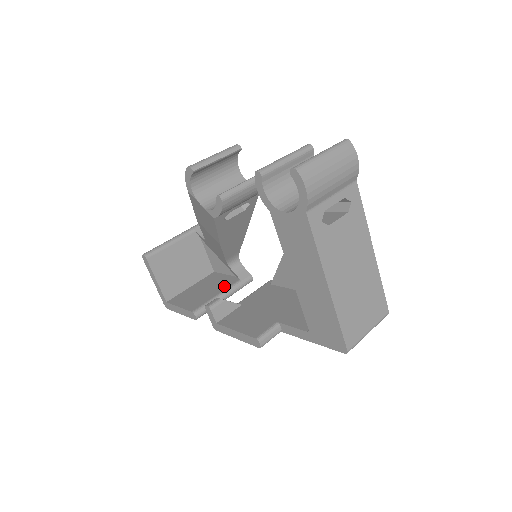
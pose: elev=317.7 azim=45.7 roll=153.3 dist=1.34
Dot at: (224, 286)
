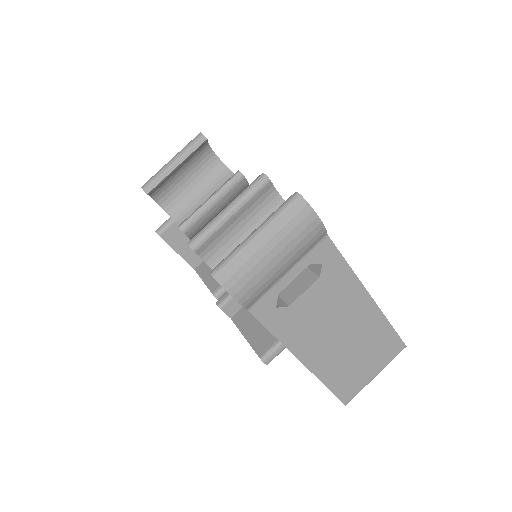
Dot at: occluded
